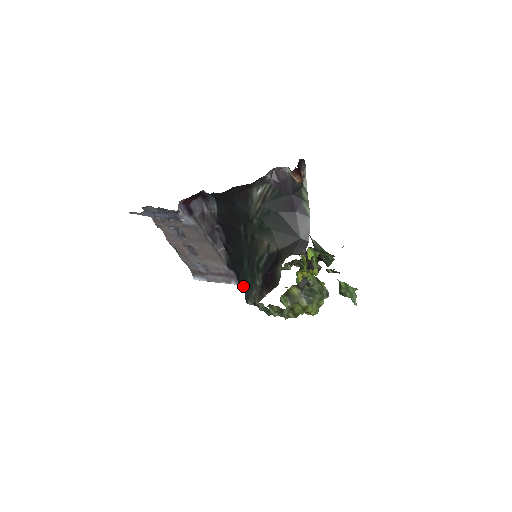
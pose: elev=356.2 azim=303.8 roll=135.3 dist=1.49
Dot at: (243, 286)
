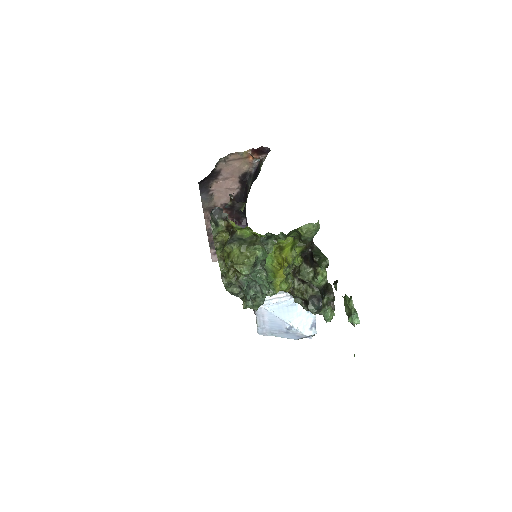
Dot at: occluded
